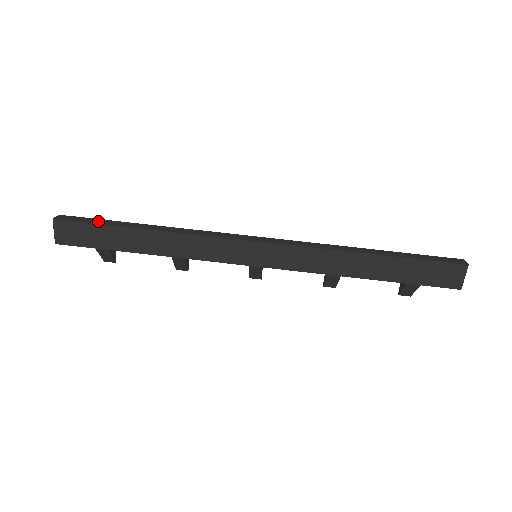
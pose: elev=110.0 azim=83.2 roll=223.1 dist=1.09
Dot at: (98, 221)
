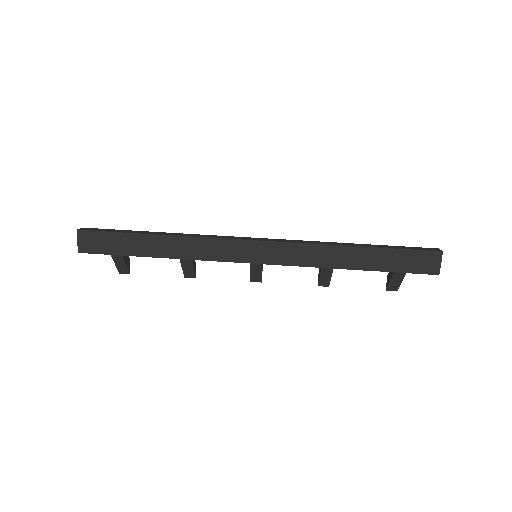
Dot at: (116, 230)
